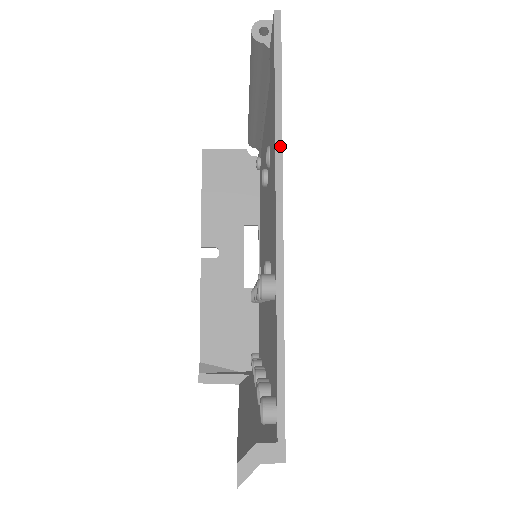
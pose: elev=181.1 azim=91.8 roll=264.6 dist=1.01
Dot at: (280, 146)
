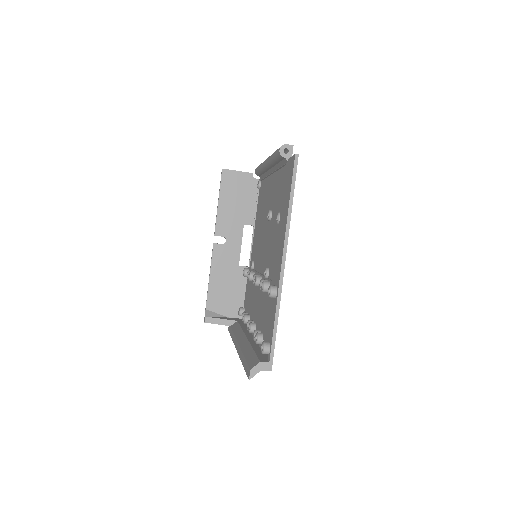
Dot at: (289, 226)
